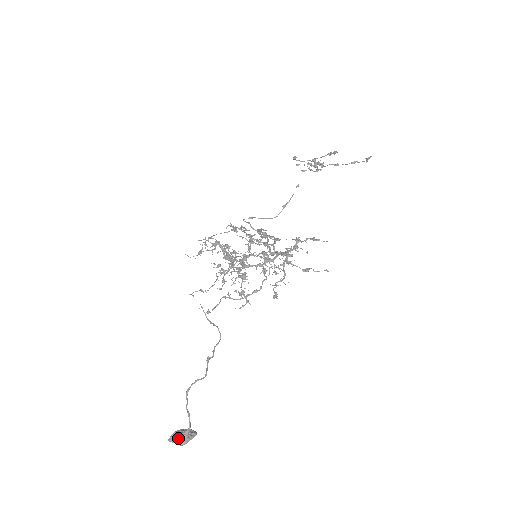
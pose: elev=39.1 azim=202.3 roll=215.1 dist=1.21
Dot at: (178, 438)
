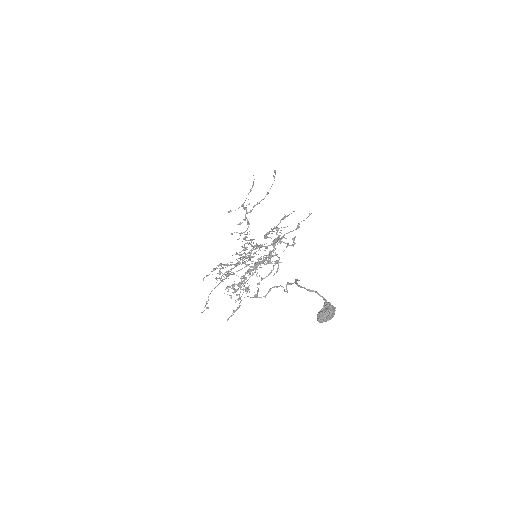
Dot at: (324, 311)
